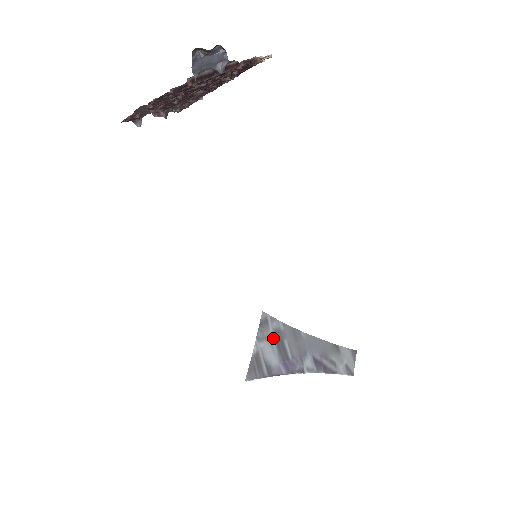
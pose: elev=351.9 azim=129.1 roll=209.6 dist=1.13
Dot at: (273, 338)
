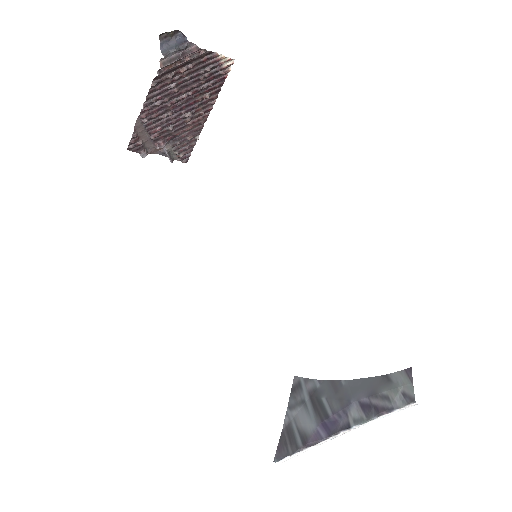
Dot at: (308, 400)
